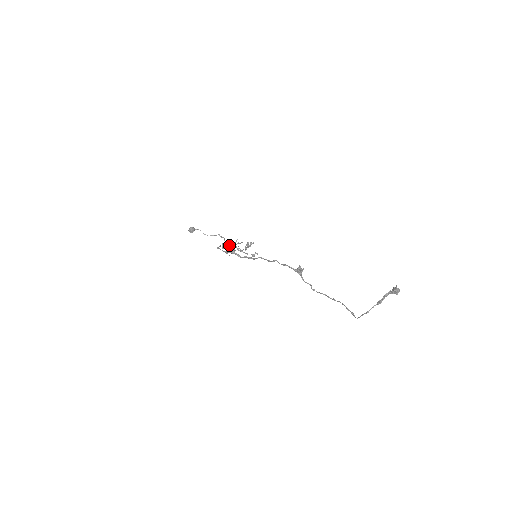
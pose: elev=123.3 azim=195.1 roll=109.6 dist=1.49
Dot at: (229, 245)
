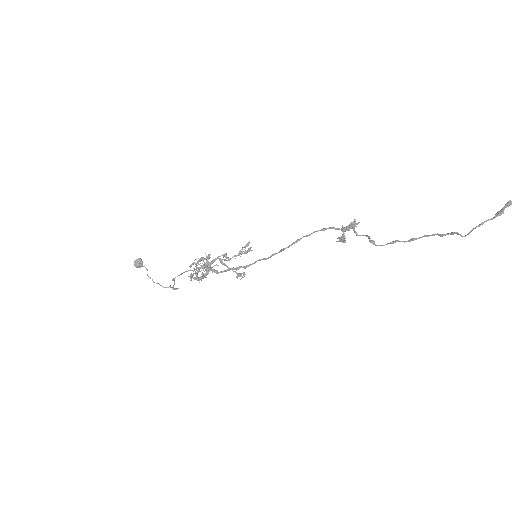
Dot at: (206, 259)
